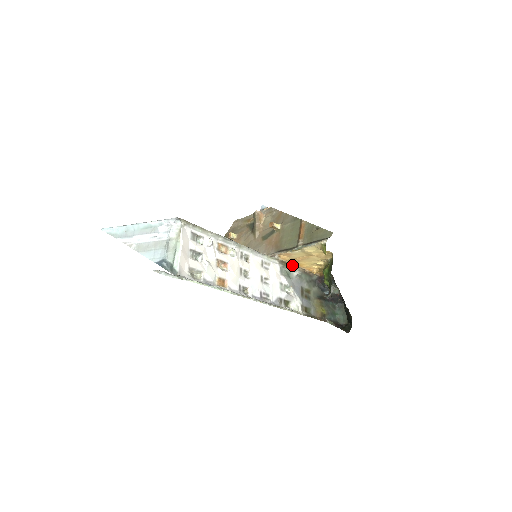
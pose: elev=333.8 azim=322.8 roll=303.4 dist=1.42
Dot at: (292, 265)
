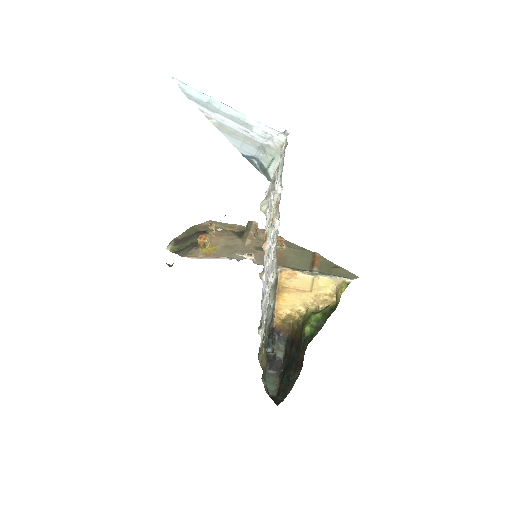
Dot at: (276, 292)
